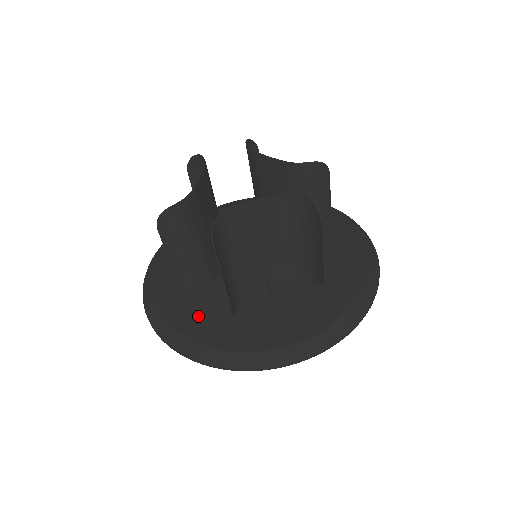
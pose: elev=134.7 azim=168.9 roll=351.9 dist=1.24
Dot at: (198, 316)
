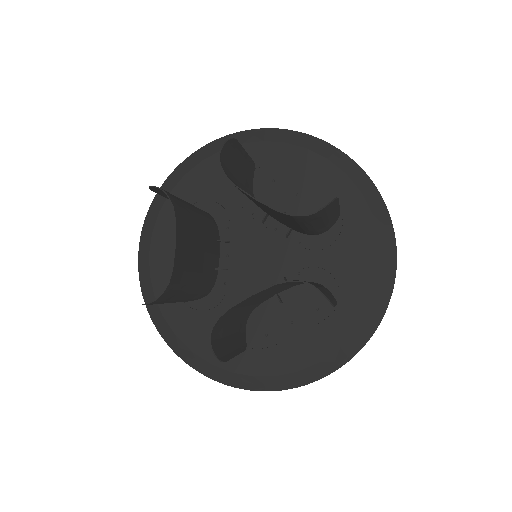
Dot at: (209, 333)
